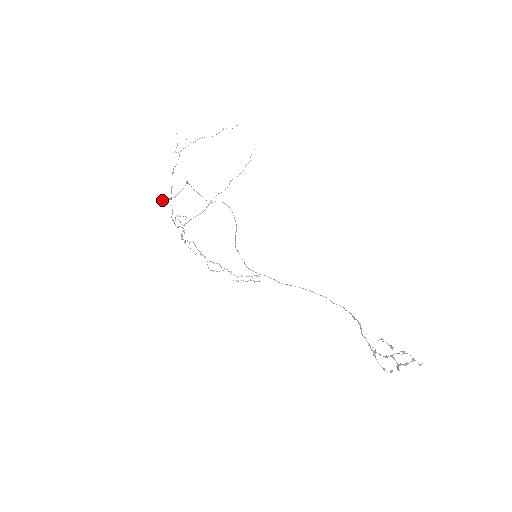
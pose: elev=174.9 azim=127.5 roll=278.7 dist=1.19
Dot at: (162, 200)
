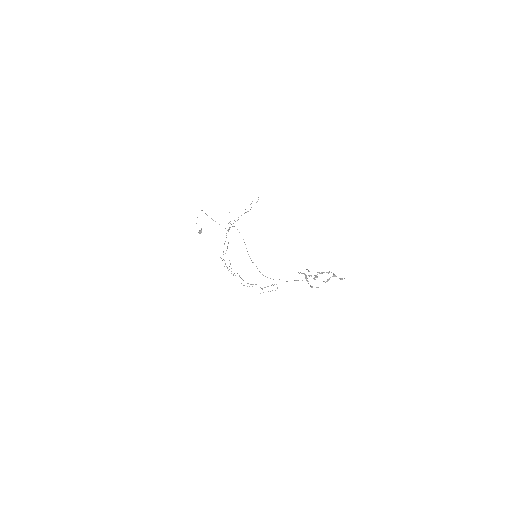
Dot at: (199, 232)
